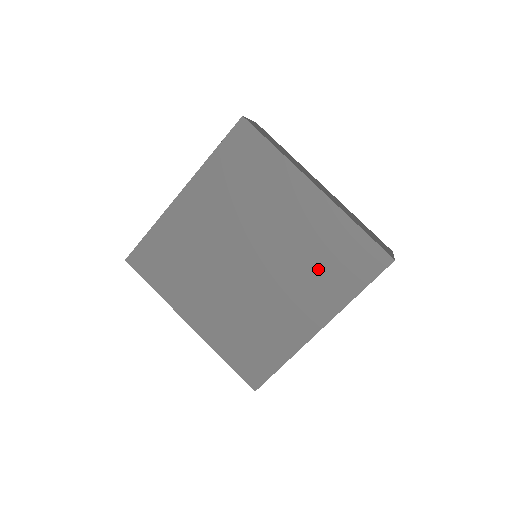
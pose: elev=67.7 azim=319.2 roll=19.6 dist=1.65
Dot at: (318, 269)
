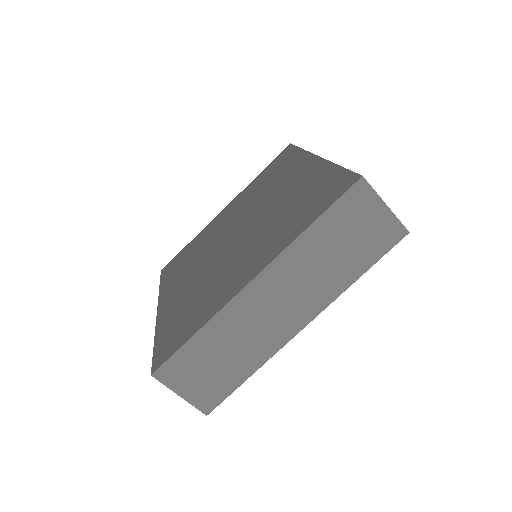
Dot at: (284, 218)
